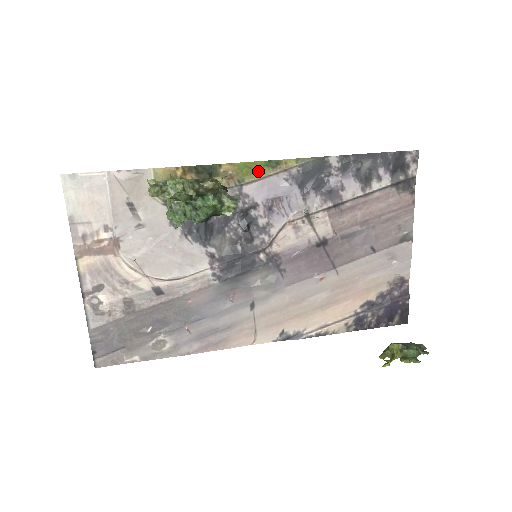
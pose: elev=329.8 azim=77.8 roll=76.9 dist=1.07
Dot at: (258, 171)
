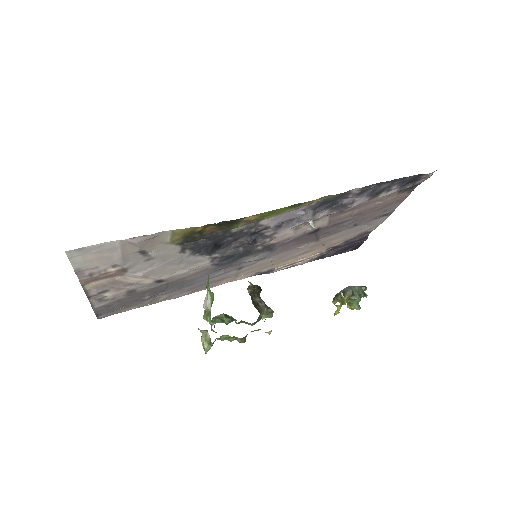
Dot at: (280, 212)
